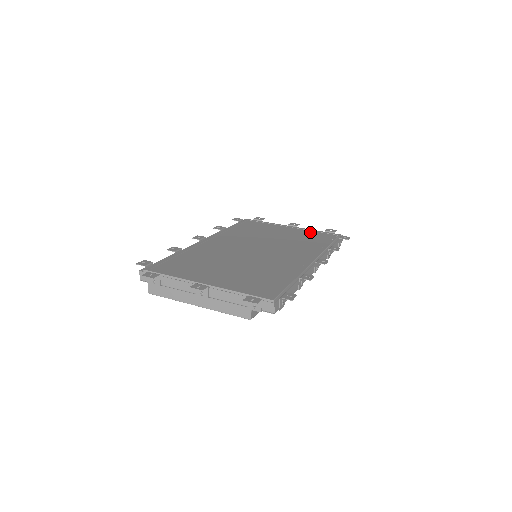
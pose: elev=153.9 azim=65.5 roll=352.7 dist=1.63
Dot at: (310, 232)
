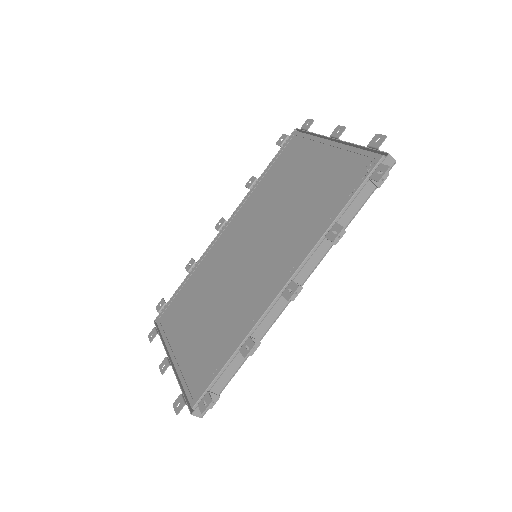
Dot at: (343, 160)
